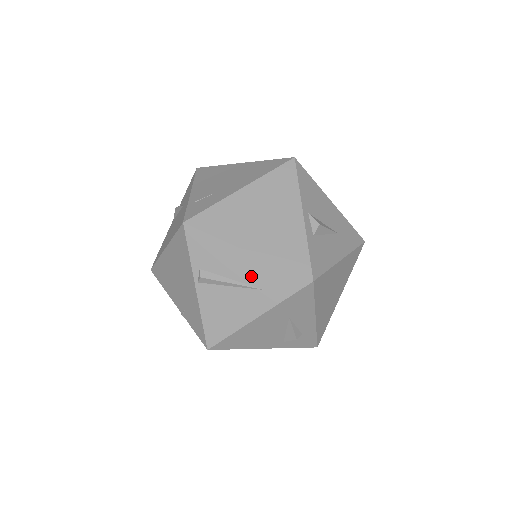
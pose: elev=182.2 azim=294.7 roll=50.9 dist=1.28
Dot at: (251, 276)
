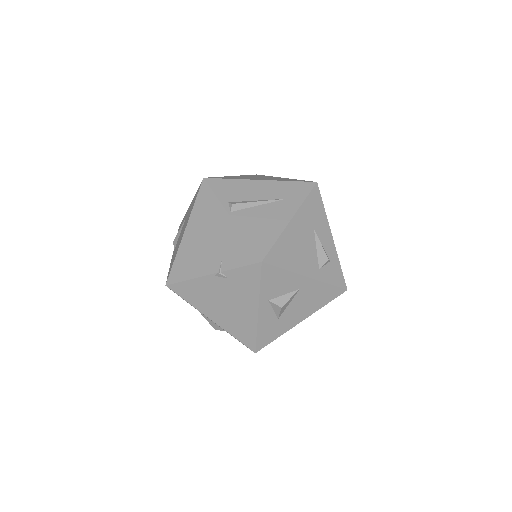
Dot at: (271, 194)
